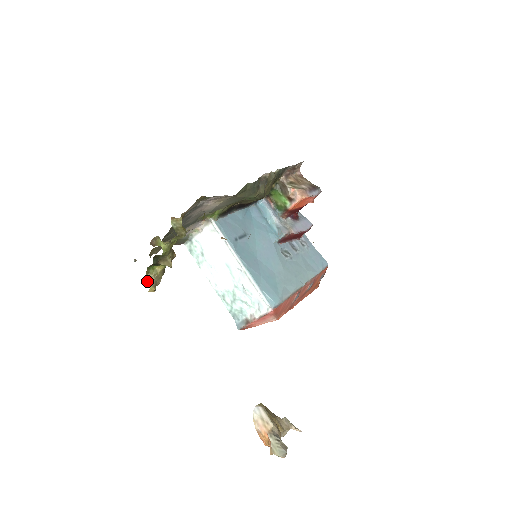
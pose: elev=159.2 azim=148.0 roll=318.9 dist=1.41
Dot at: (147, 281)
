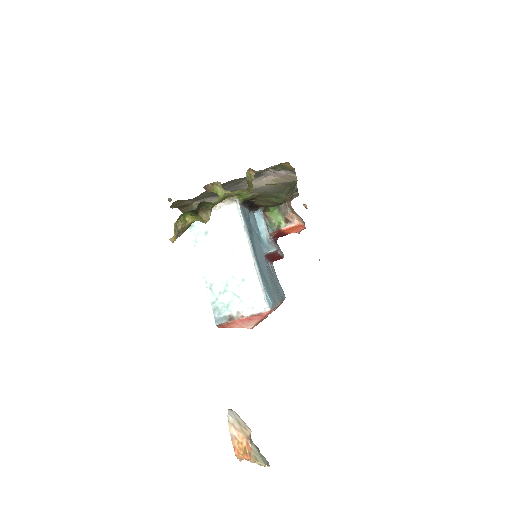
Dot at: (174, 227)
